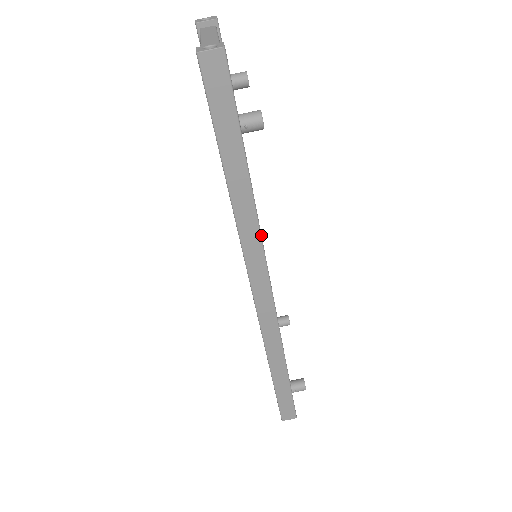
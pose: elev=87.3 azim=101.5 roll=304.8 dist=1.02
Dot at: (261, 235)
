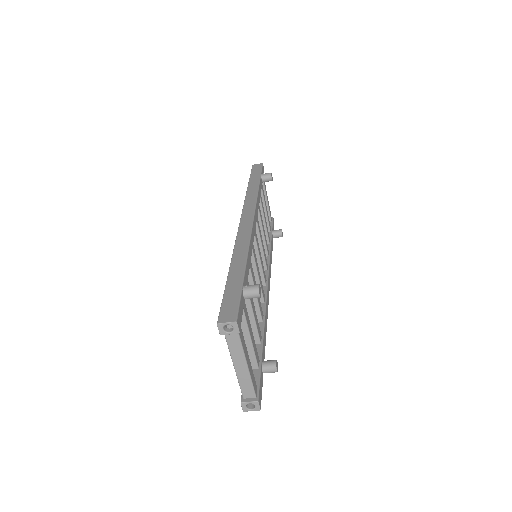
Dot at: (267, 318)
